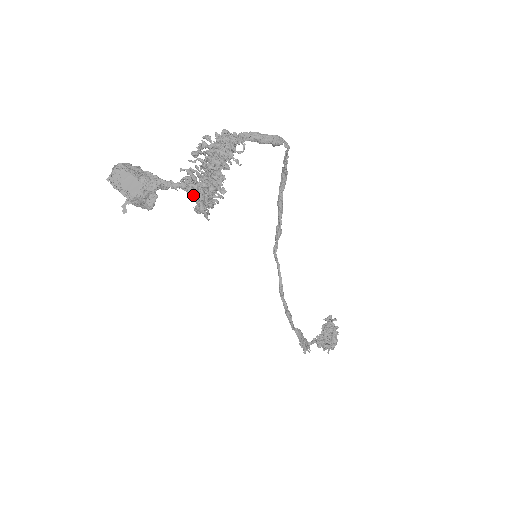
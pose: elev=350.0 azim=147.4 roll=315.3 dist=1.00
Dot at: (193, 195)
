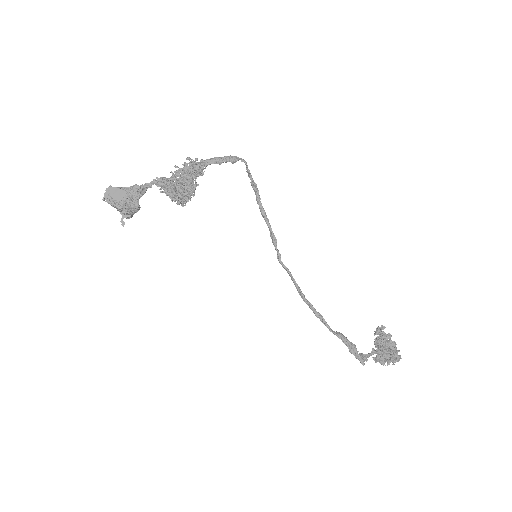
Dot at: occluded
